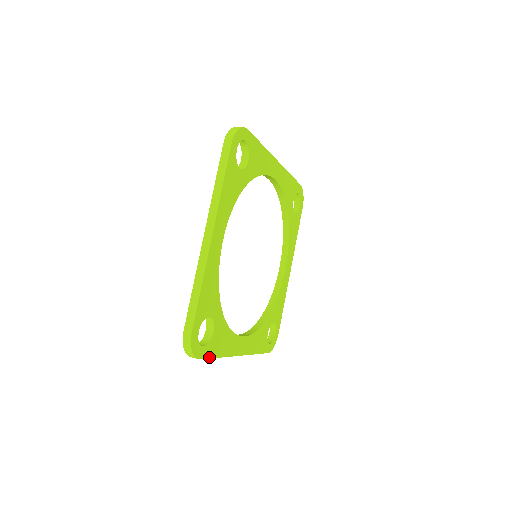
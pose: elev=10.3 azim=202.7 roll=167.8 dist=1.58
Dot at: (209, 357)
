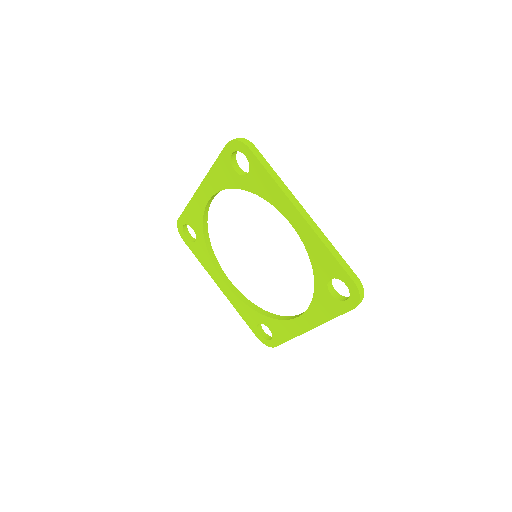
Dot at: occluded
